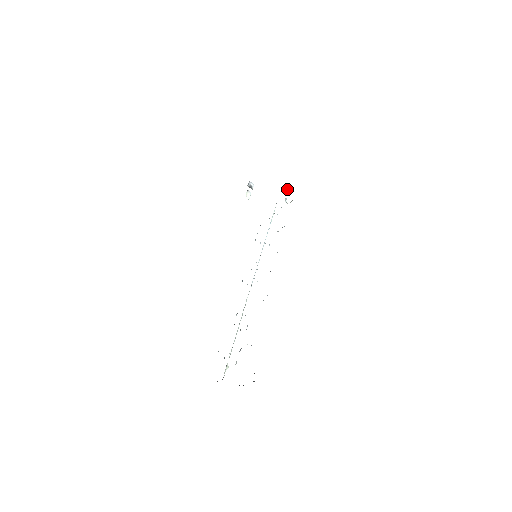
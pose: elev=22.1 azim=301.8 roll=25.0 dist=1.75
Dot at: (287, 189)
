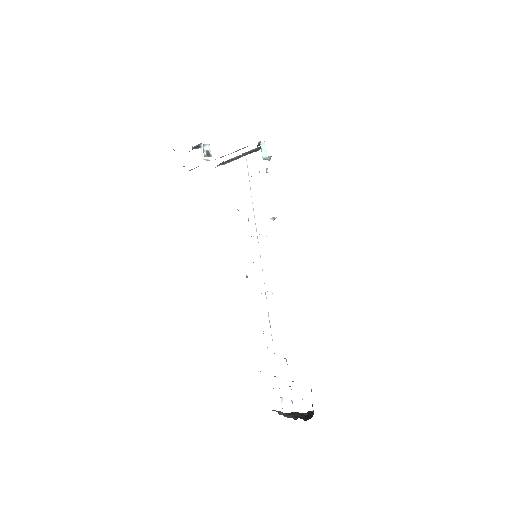
Dot at: (261, 148)
